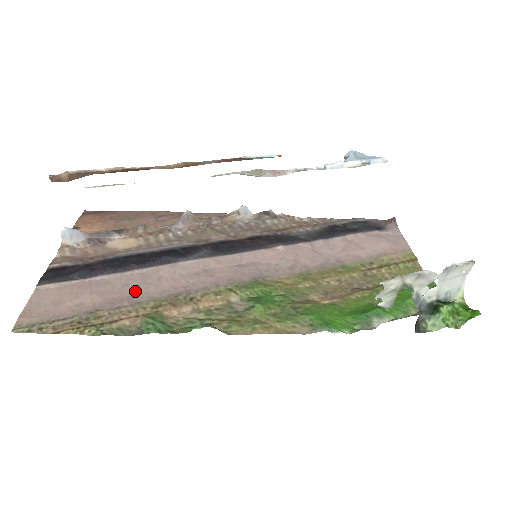
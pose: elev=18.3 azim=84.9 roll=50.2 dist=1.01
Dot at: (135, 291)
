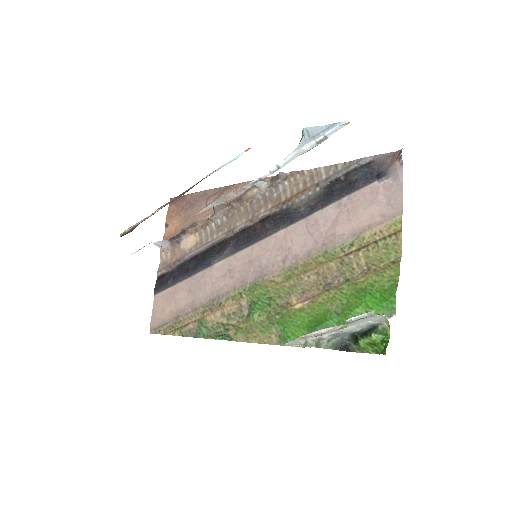
Dot at: (194, 297)
